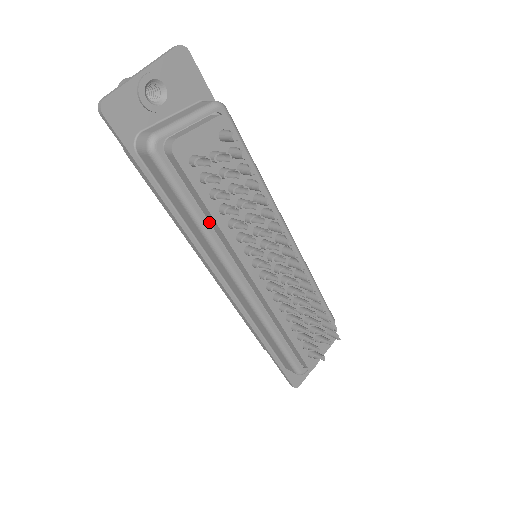
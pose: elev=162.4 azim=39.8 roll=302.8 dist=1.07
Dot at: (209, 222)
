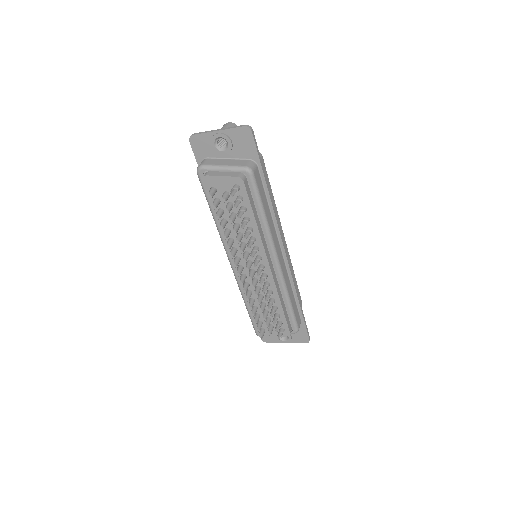
Dot at: occluded
